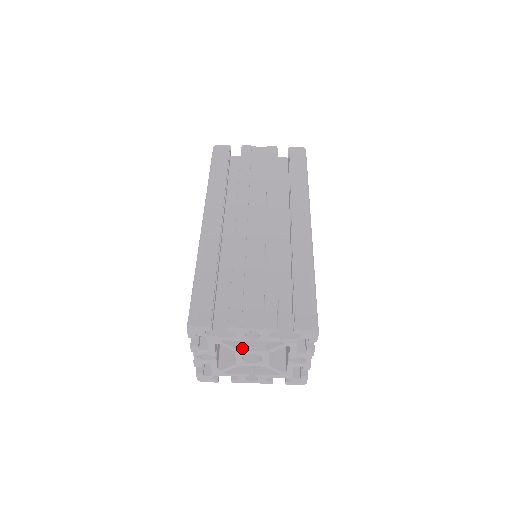
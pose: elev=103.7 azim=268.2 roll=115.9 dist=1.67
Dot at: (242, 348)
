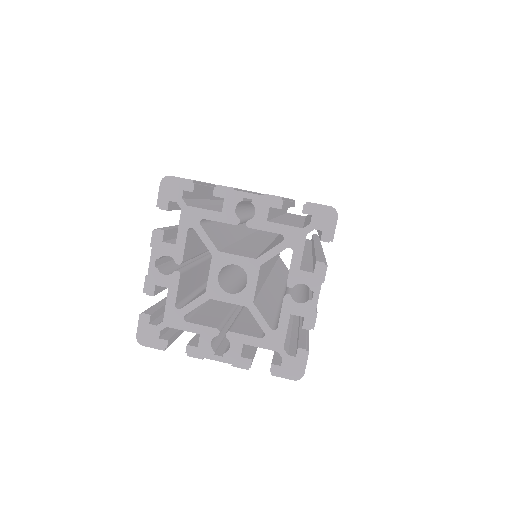
Dot at: (223, 251)
